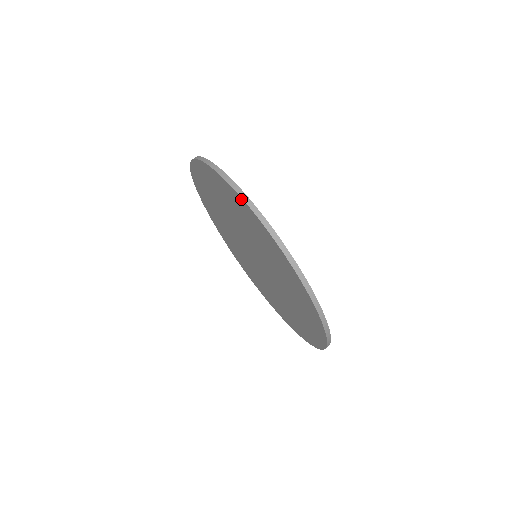
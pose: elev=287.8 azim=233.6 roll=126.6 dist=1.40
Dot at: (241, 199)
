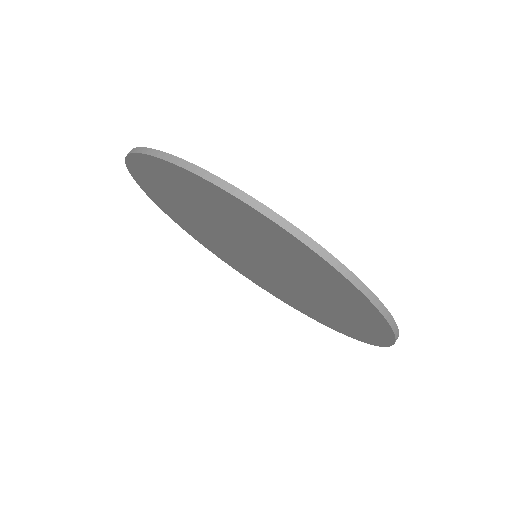
Dot at: (230, 196)
